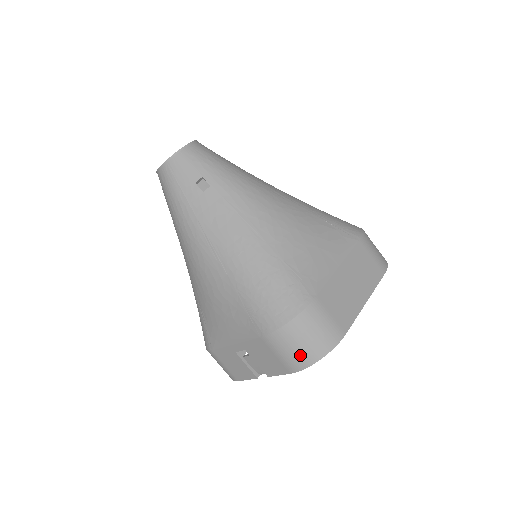
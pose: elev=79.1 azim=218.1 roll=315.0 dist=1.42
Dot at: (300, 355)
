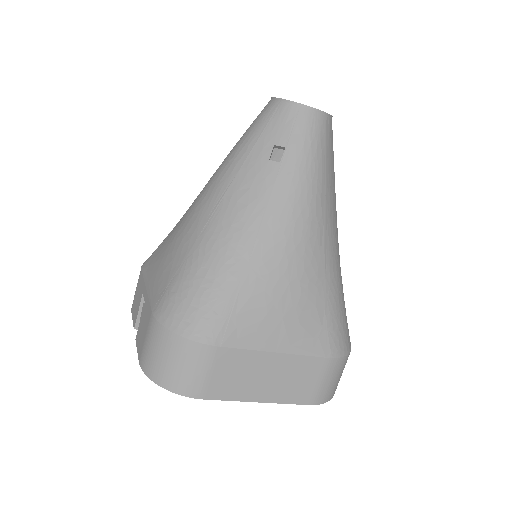
Dot at: (153, 363)
